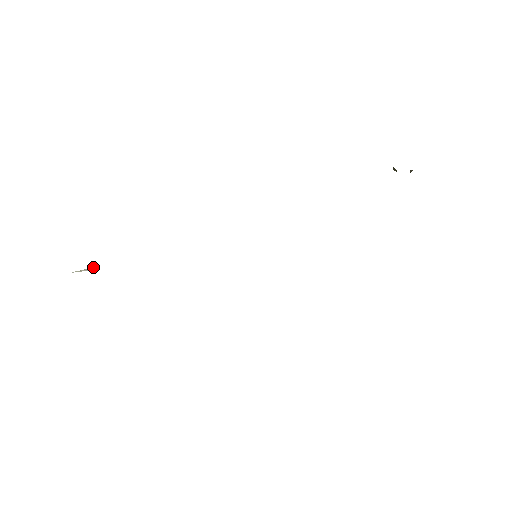
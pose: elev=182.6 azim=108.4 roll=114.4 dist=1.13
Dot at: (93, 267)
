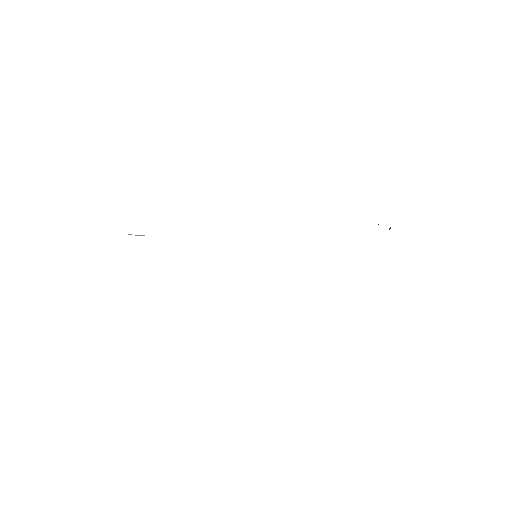
Dot at: (143, 235)
